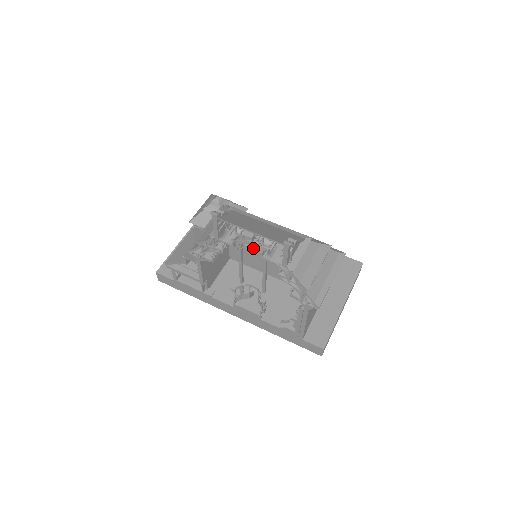
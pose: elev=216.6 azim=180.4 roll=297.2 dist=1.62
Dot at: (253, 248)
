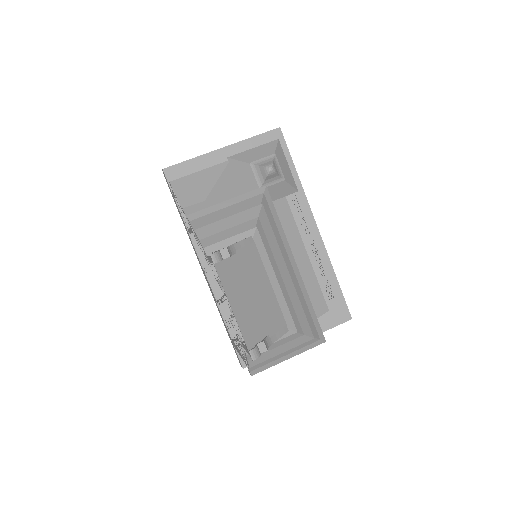
Dot at: occluded
